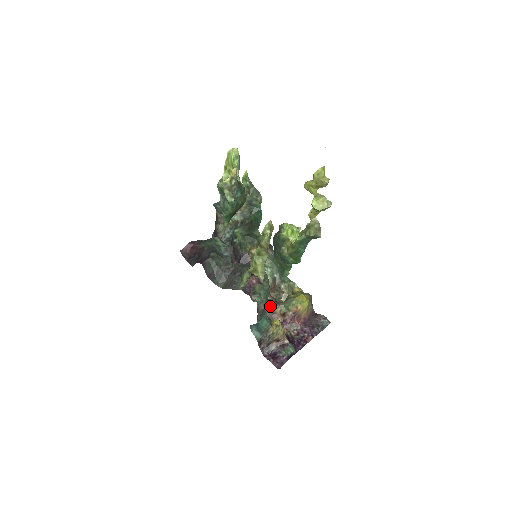
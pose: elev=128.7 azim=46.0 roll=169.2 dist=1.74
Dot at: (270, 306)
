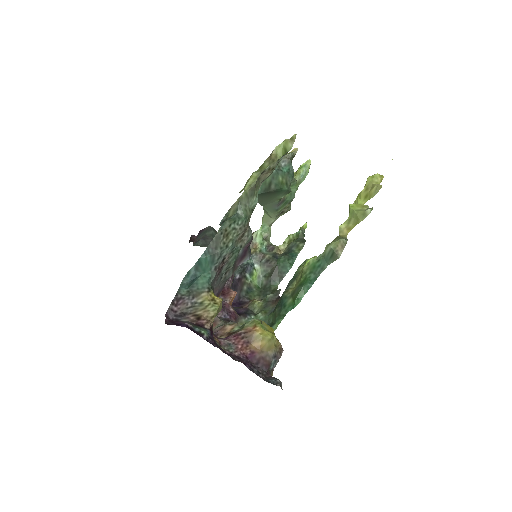
Dot at: (225, 323)
